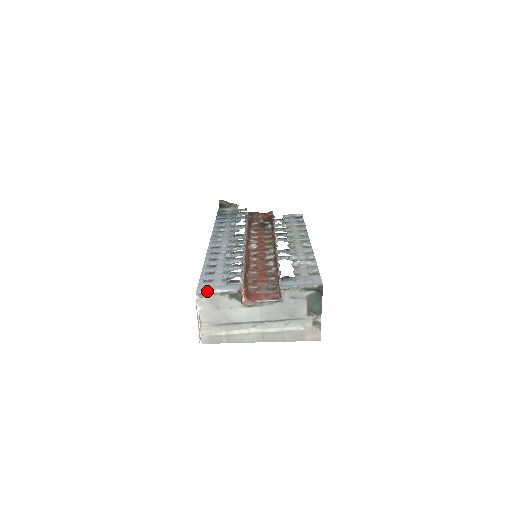
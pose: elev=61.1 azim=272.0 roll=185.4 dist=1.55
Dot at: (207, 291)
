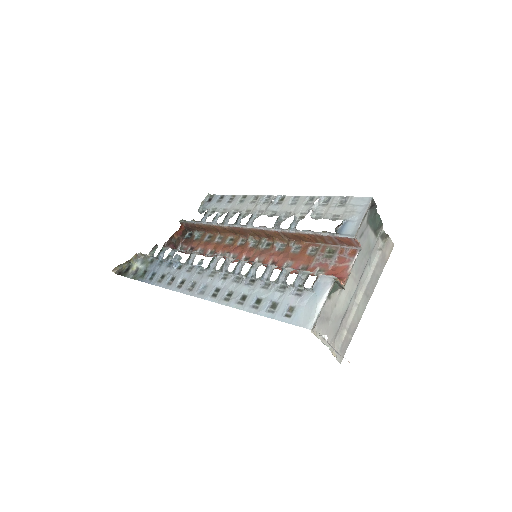
Dot at: (315, 316)
